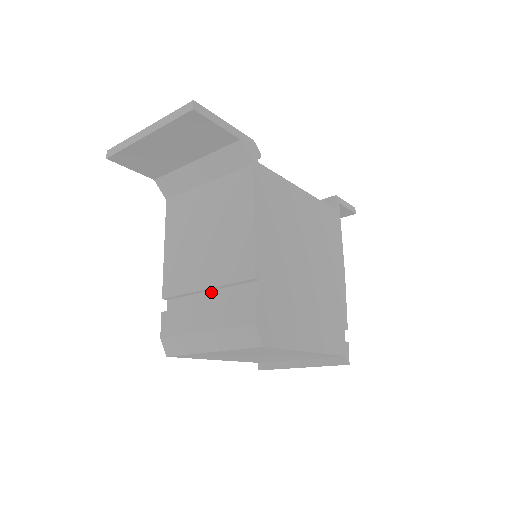
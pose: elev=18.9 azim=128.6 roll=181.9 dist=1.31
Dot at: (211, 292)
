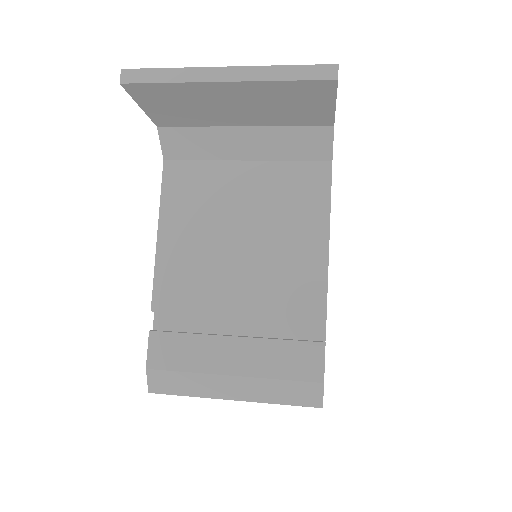
Dot at: (241, 319)
